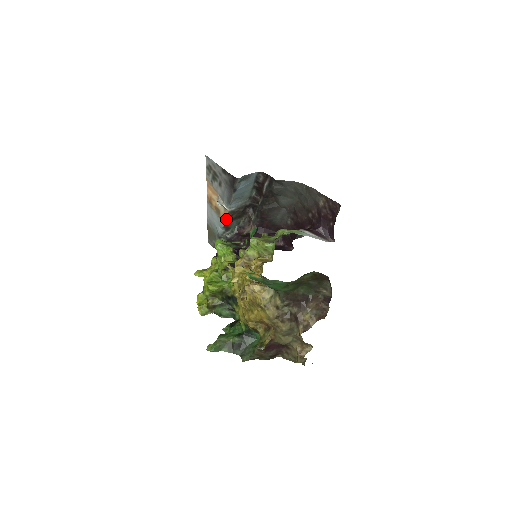
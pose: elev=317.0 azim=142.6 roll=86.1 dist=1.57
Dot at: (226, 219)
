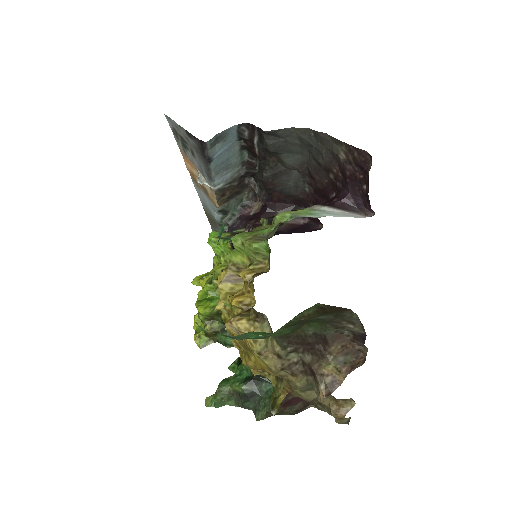
Dot at: (217, 201)
